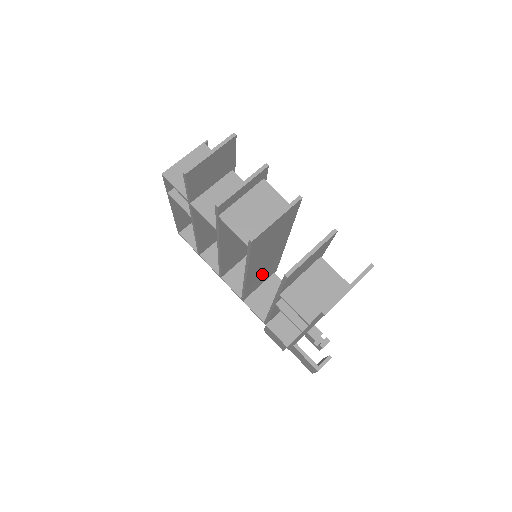
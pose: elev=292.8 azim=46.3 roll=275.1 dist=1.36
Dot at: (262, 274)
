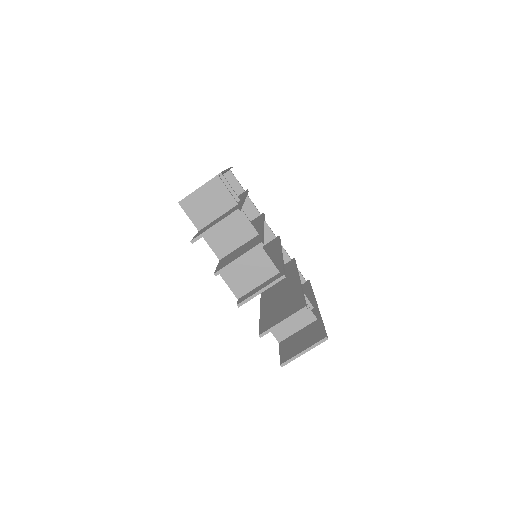
Dot at: occluded
